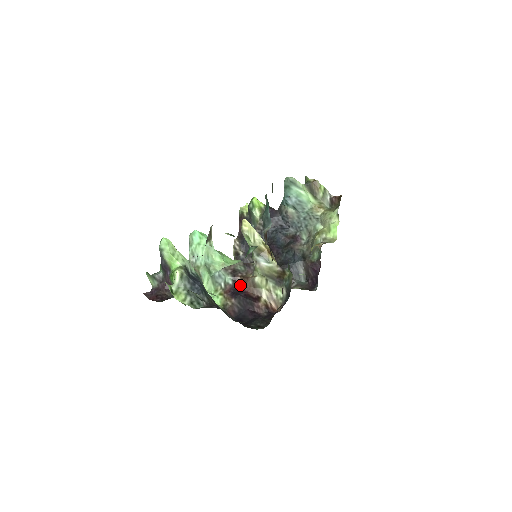
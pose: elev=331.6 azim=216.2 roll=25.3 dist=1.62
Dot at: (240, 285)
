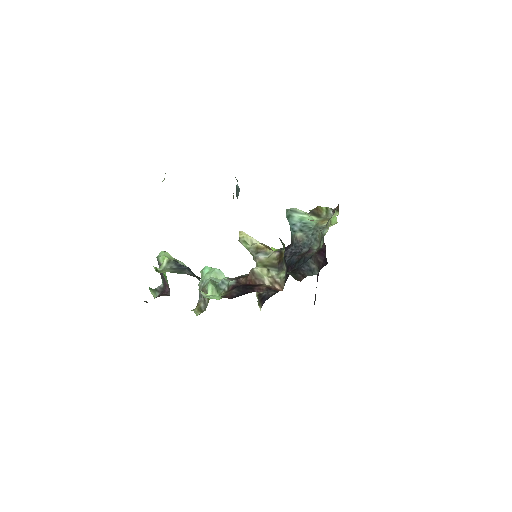
Dot at: (243, 283)
